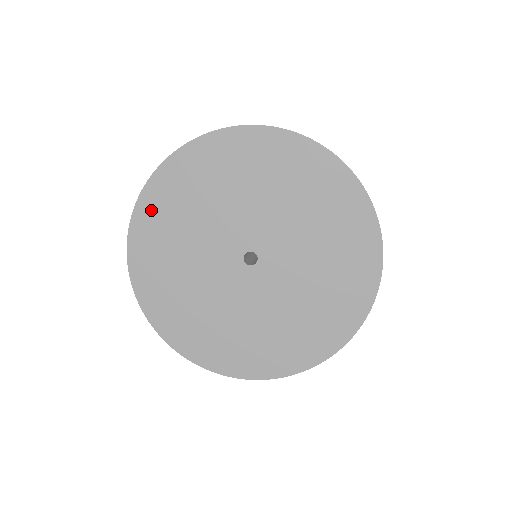
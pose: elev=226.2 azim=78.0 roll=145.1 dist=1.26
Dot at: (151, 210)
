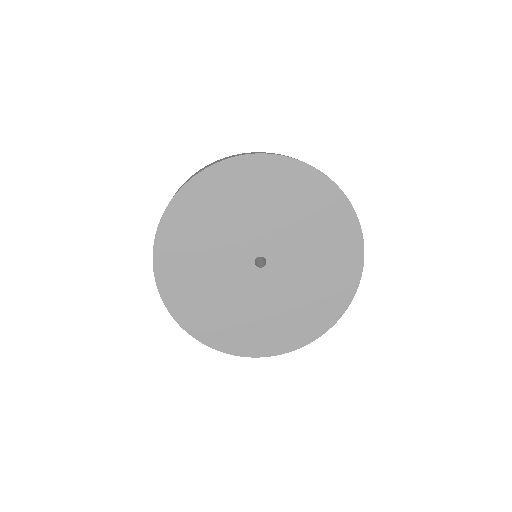
Dot at: (225, 176)
